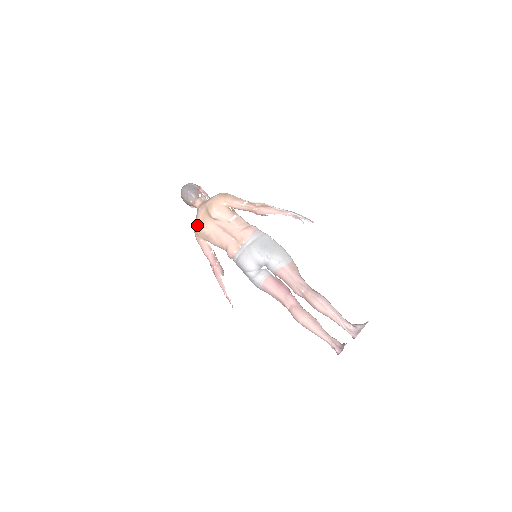
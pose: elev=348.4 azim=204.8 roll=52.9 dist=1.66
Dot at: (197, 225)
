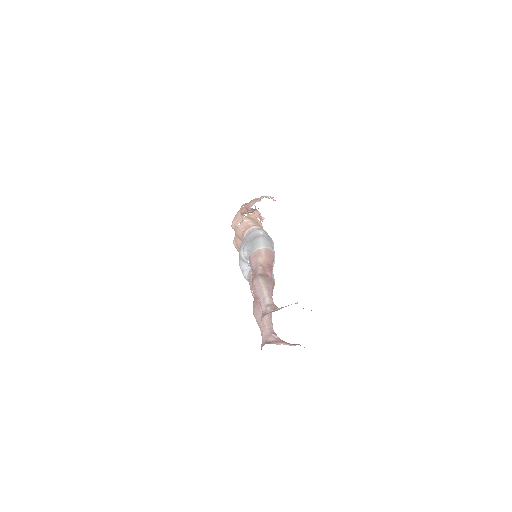
Dot at: occluded
